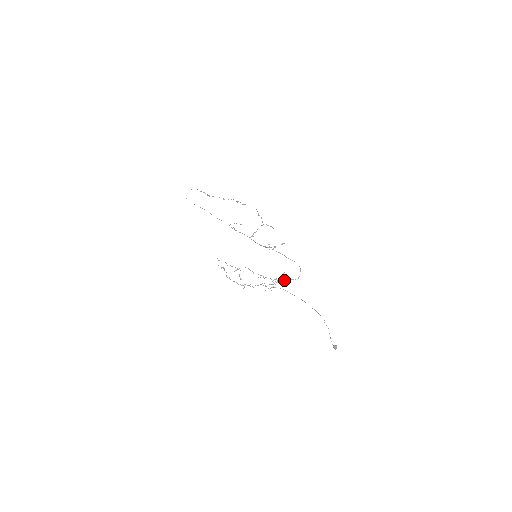
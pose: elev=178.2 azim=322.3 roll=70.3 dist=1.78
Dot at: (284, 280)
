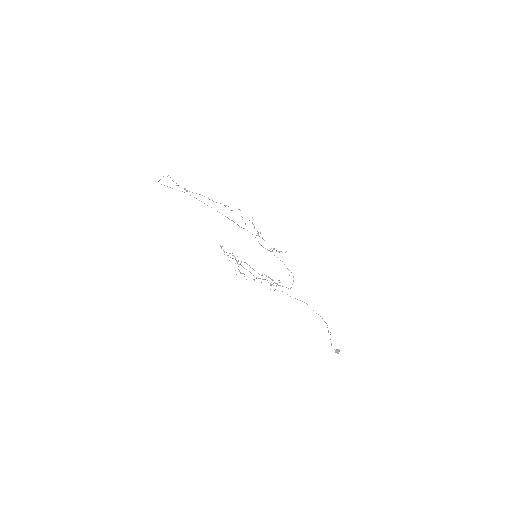
Dot at: (282, 286)
